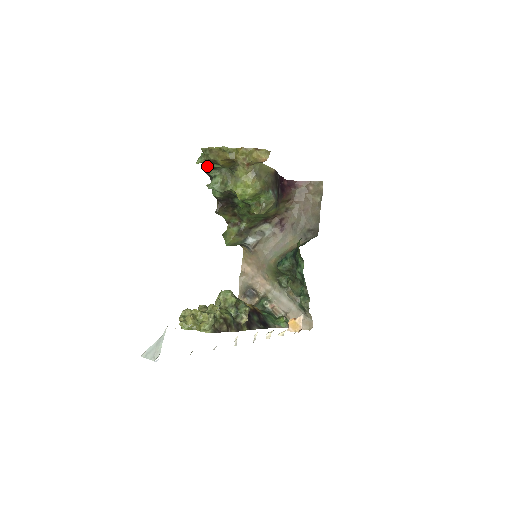
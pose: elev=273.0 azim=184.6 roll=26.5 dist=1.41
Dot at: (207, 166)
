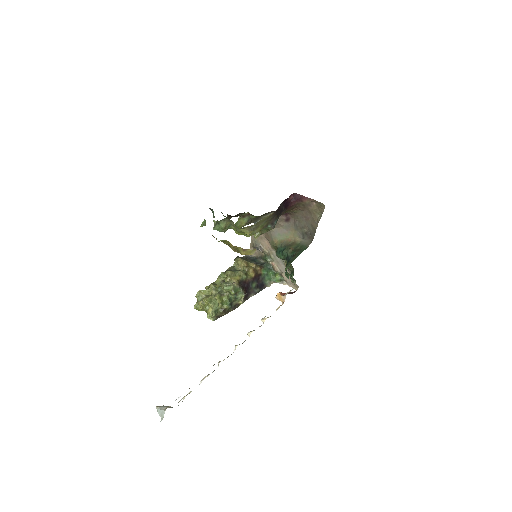
Dot at: (213, 213)
